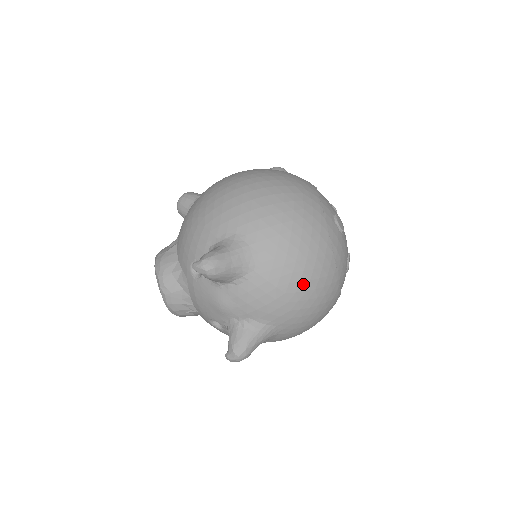
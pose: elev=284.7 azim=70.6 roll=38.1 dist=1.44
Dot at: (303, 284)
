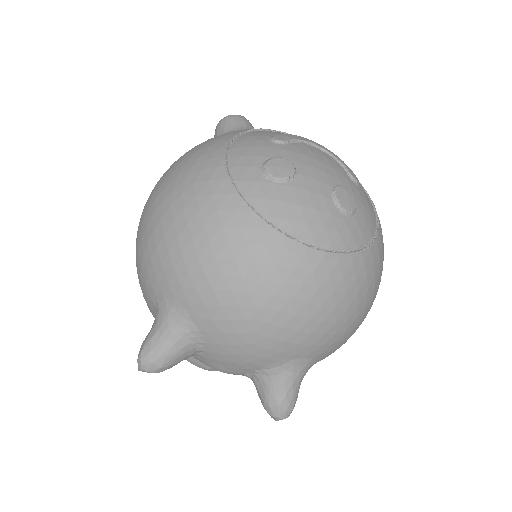
Dot at: (266, 307)
